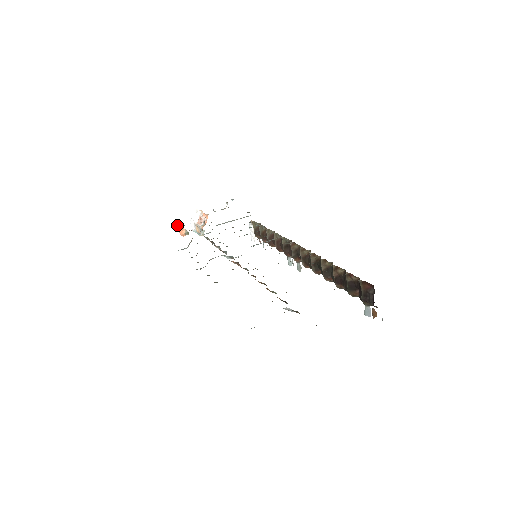
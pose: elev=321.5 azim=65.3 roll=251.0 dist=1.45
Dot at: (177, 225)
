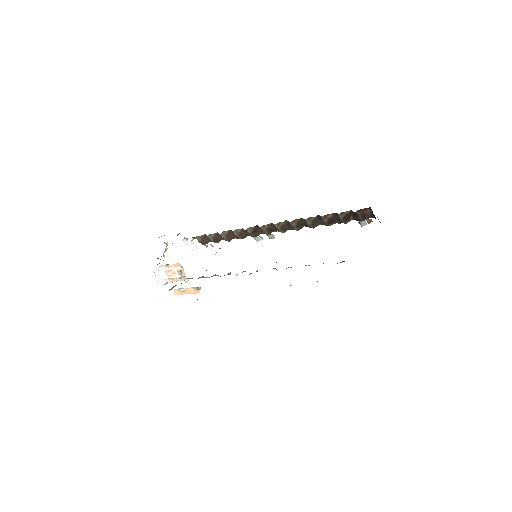
Dot at: (173, 291)
